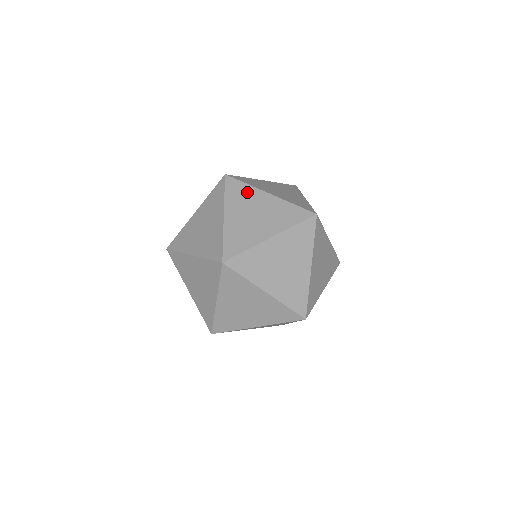
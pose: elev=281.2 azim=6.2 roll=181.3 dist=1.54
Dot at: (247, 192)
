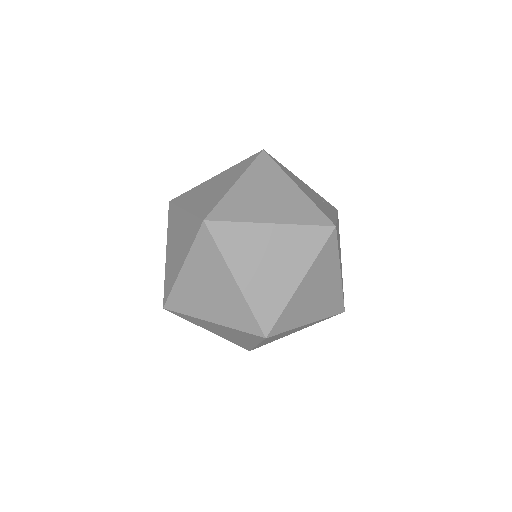
Dot at: (332, 262)
